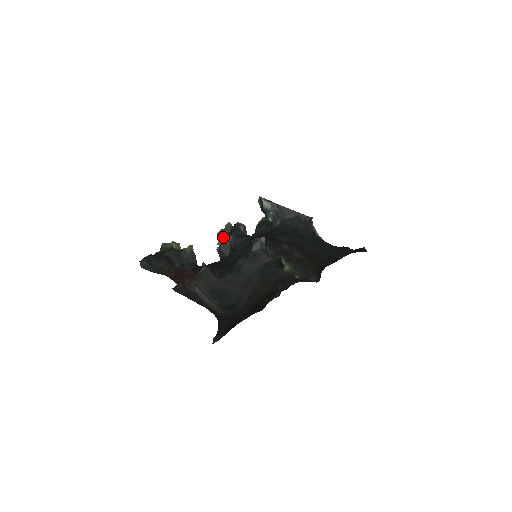
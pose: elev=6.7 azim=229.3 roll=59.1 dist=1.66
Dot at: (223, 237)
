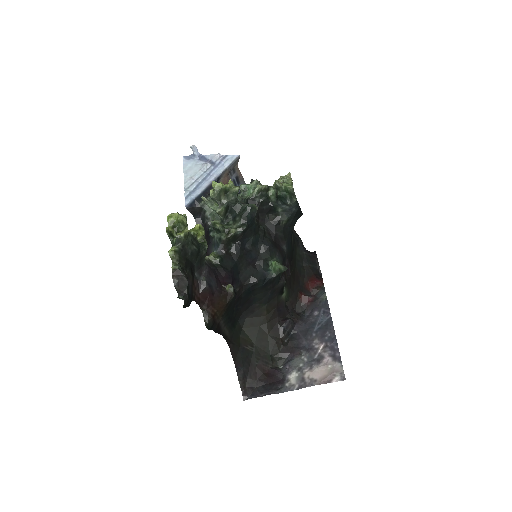
Dot at: (222, 199)
